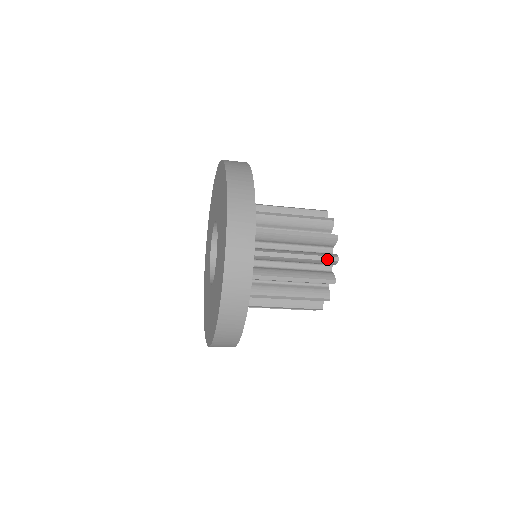
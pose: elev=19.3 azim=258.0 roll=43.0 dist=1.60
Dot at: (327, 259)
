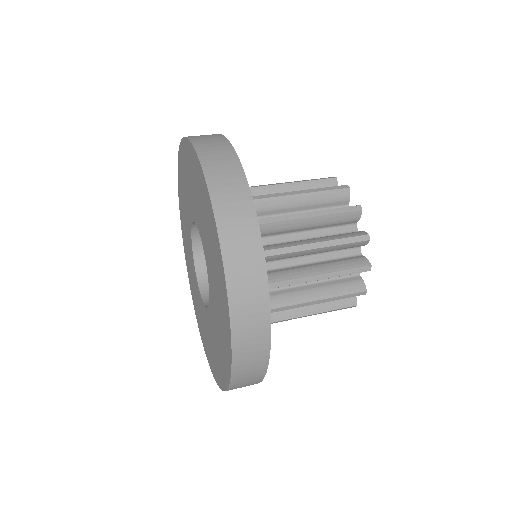
Dot at: occluded
